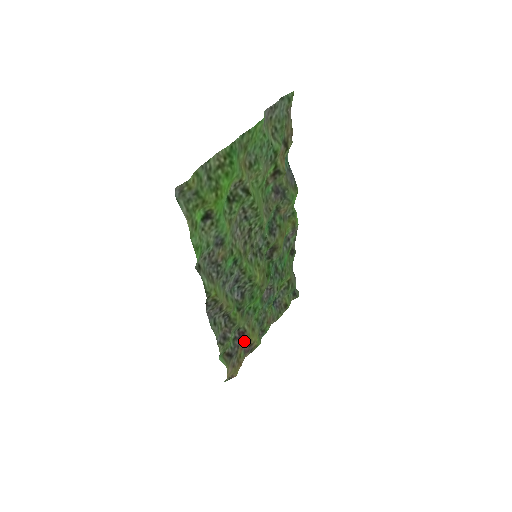
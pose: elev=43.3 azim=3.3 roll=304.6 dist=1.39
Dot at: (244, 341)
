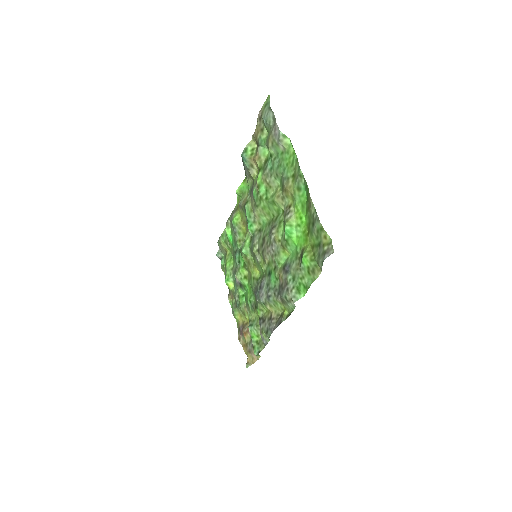
Dot at: occluded
